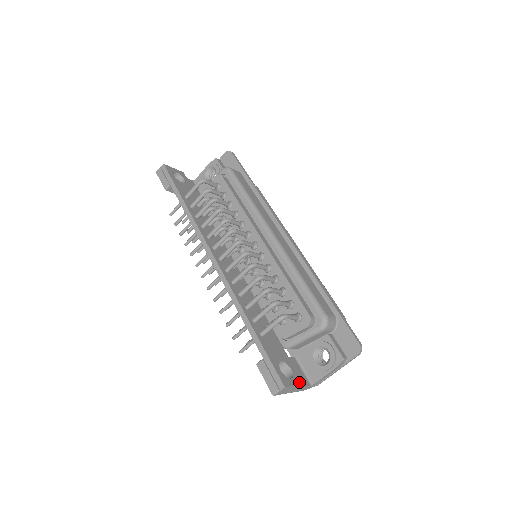
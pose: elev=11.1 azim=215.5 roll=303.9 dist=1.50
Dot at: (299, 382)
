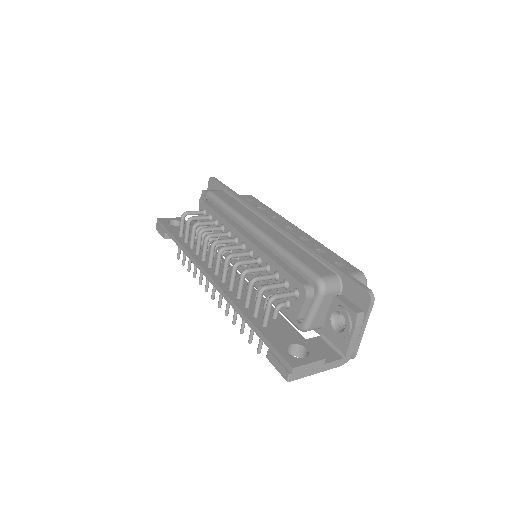
Dot at: (317, 358)
